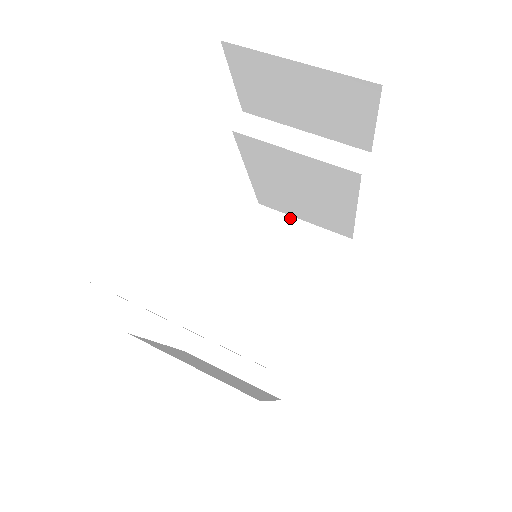
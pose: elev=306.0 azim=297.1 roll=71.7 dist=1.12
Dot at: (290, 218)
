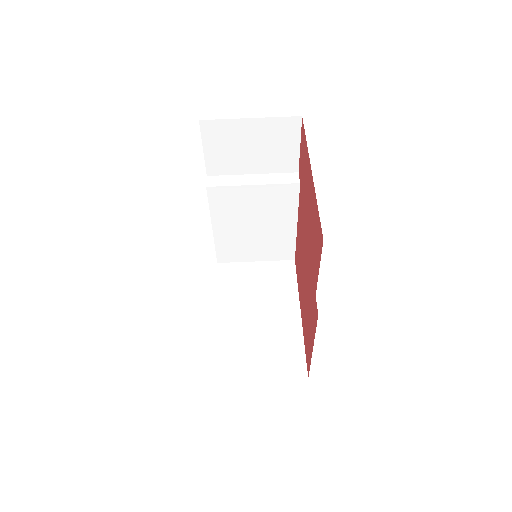
Dot at: (245, 263)
